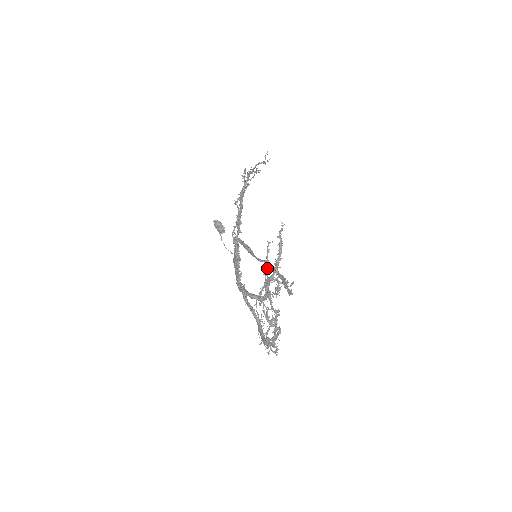
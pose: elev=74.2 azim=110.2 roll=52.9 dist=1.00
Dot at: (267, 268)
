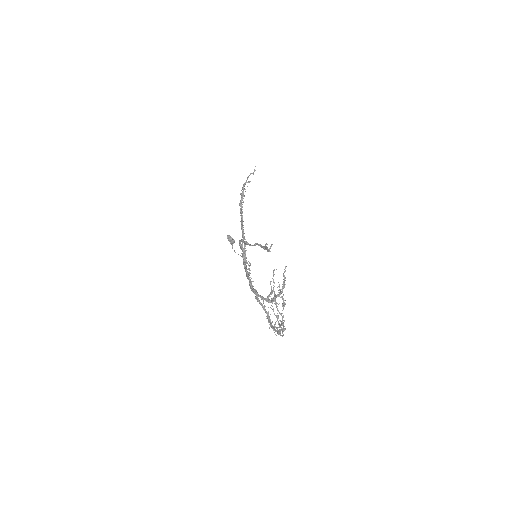
Dot at: (273, 285)
